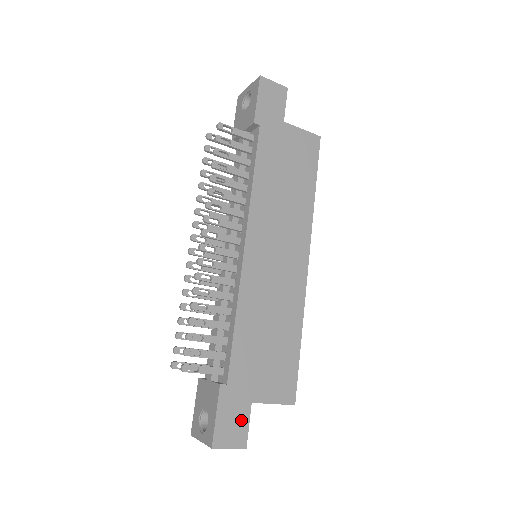
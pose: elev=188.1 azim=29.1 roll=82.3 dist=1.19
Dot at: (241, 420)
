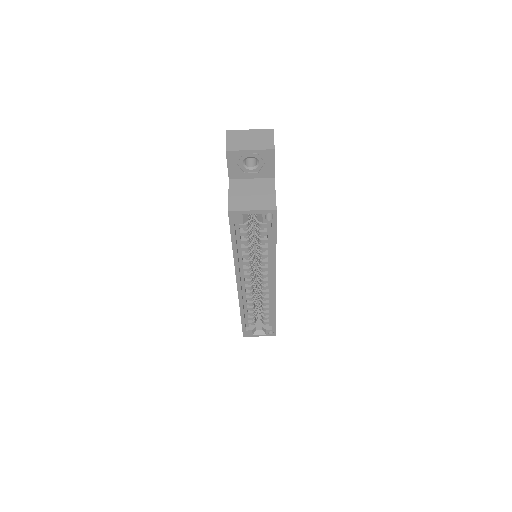
Dot at: occluded
